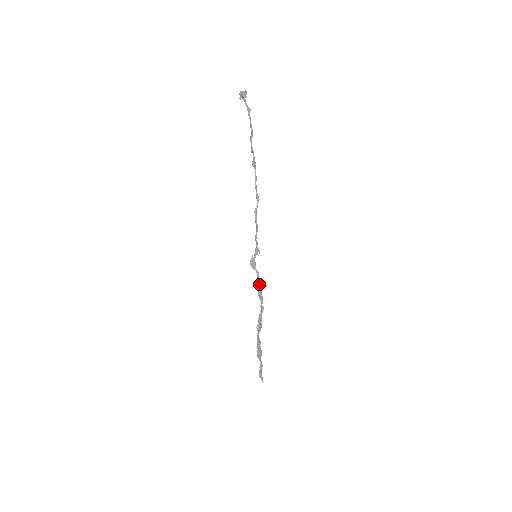
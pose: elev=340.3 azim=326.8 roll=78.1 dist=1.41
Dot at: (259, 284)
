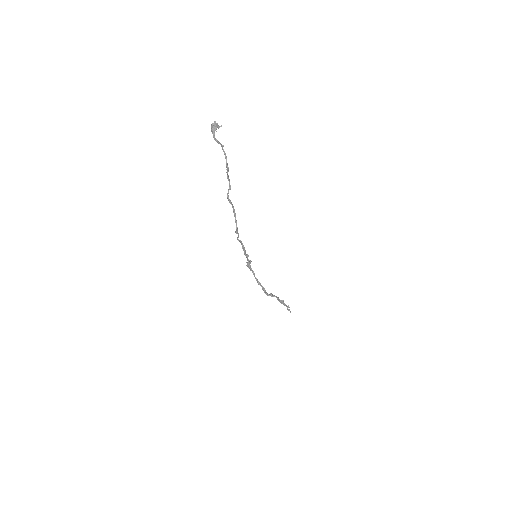
Dot at: (256, 280)
